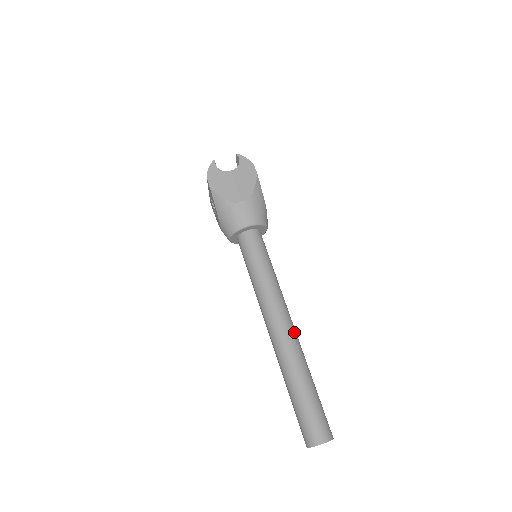
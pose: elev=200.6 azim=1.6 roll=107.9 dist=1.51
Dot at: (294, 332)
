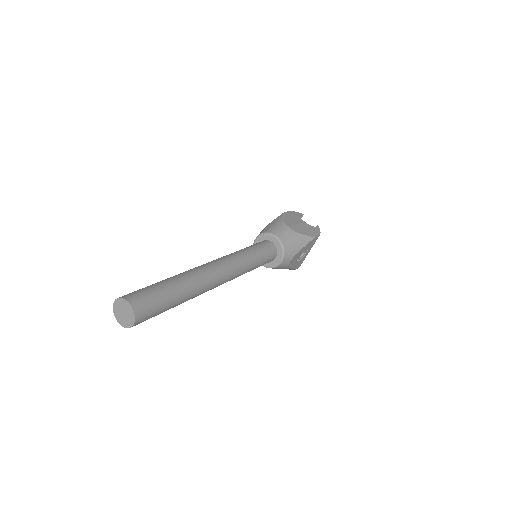
Dot at: (216, 278)
